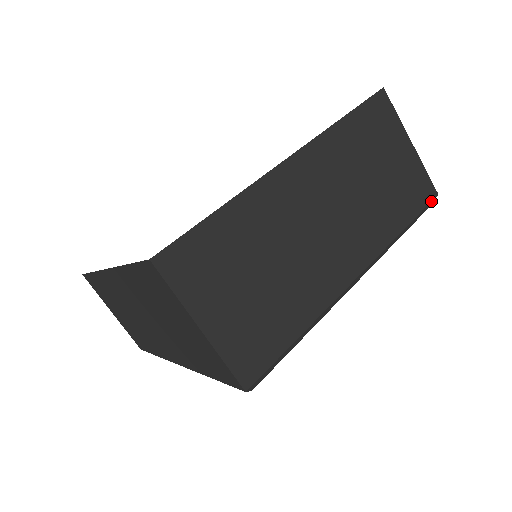
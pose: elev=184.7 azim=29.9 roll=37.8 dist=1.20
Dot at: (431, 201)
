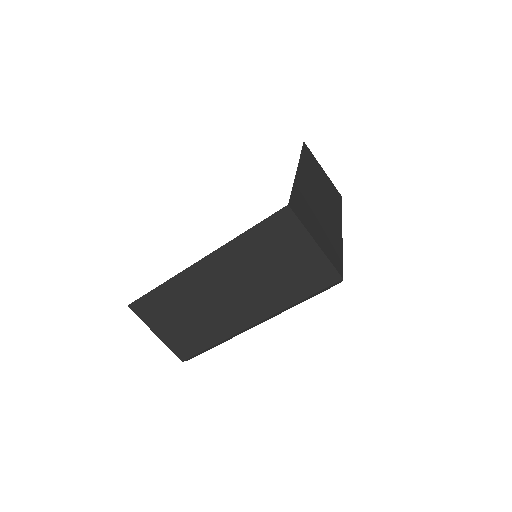
Dot at: (341, 199)
